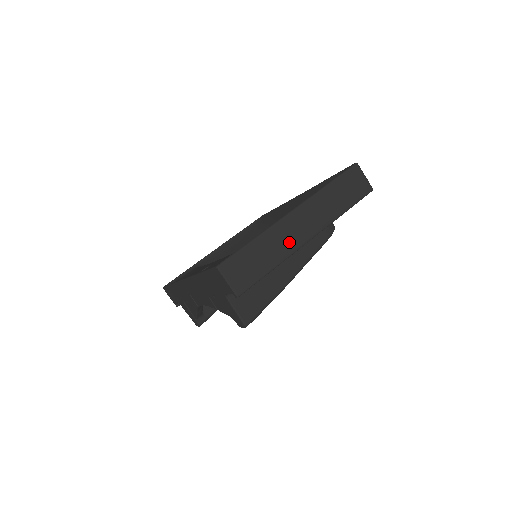
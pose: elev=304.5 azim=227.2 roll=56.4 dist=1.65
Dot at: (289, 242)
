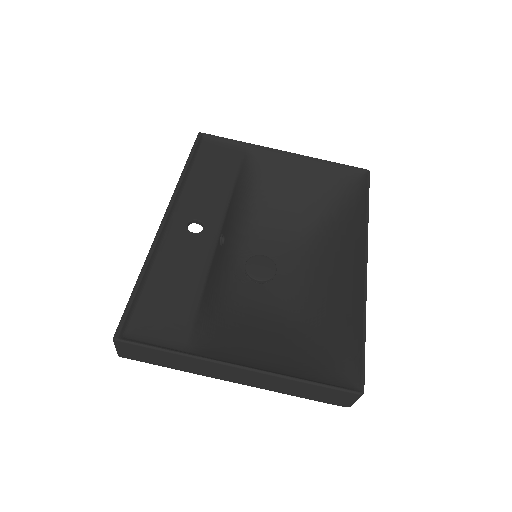
Dot at: (207, 372)
